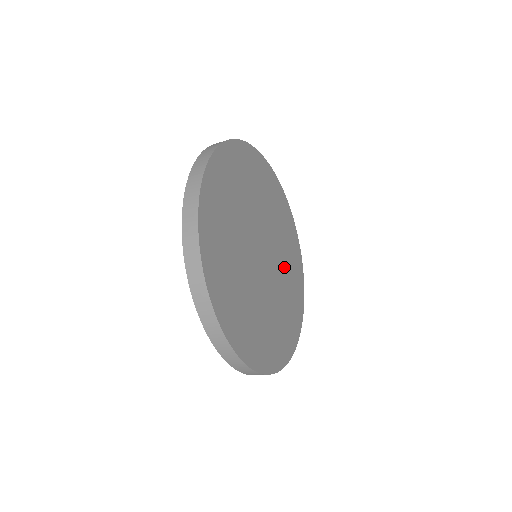
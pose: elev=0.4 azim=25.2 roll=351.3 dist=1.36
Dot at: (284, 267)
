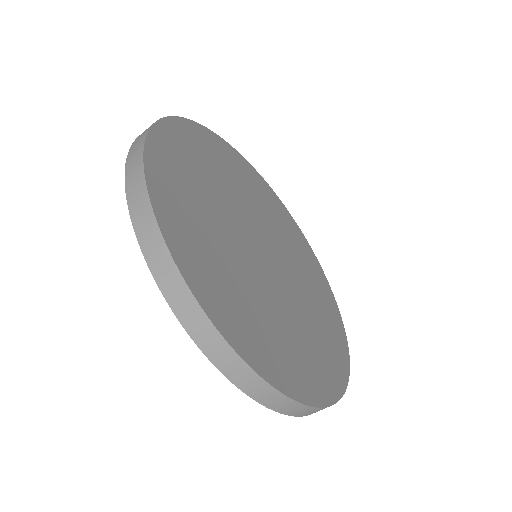
Dot at: (300, 273)
